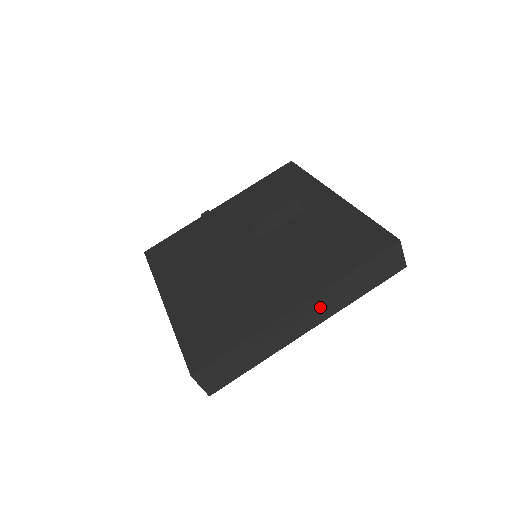
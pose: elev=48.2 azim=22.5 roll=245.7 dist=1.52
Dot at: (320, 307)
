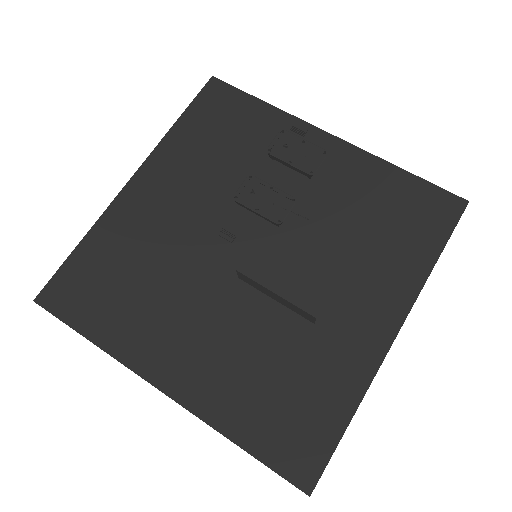
Dot at: occluded
